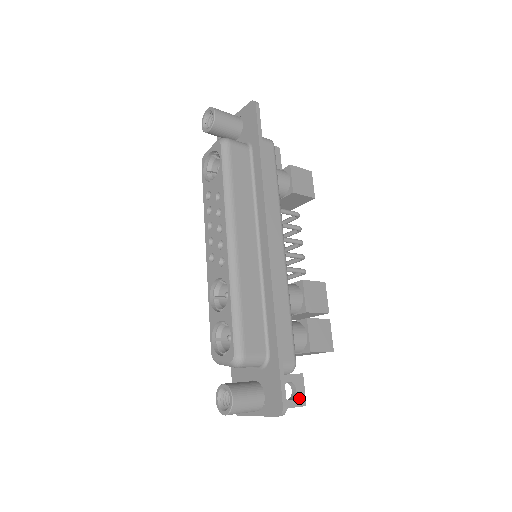
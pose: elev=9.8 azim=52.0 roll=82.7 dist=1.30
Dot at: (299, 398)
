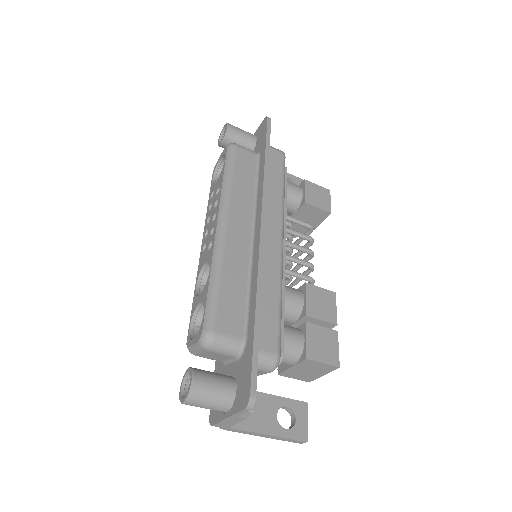
Dot at: (299, 430)
